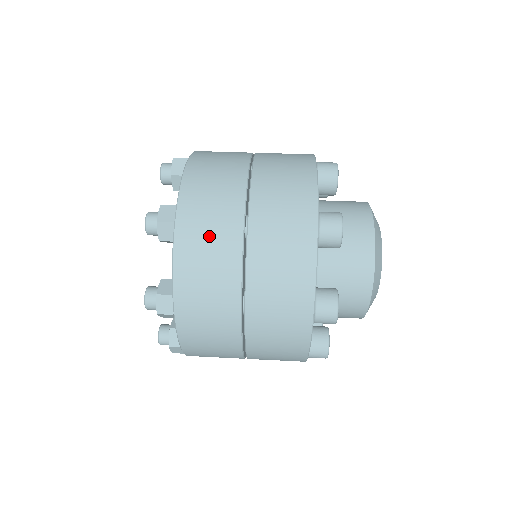
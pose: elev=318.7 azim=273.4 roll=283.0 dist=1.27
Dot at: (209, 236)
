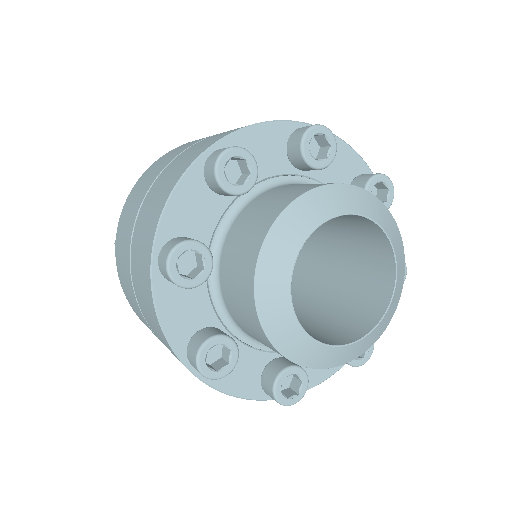
Dot at: (122, 263)
